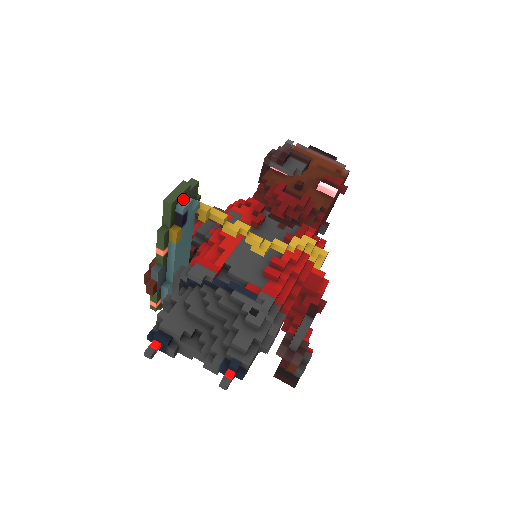
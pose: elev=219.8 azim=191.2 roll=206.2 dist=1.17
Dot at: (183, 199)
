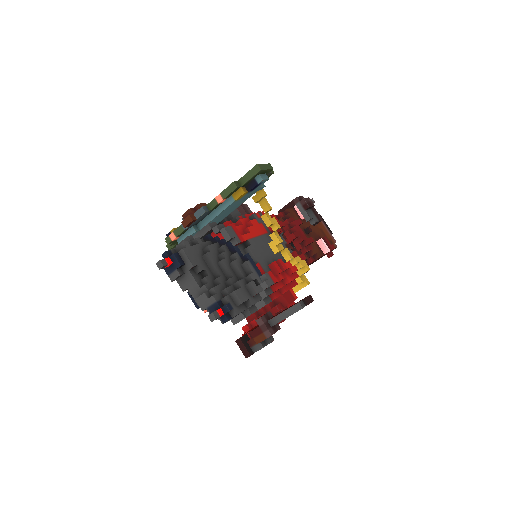
Dot at: (264, 174)
